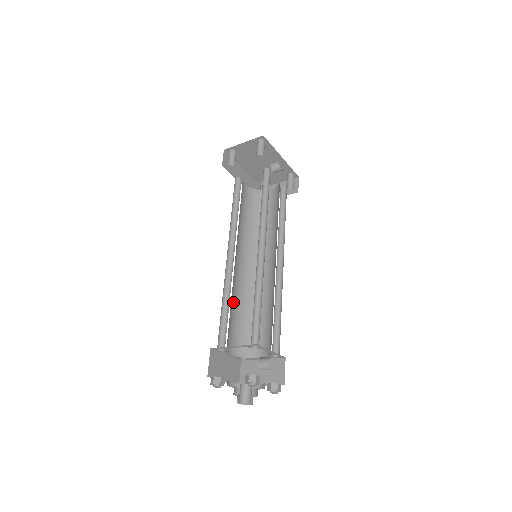
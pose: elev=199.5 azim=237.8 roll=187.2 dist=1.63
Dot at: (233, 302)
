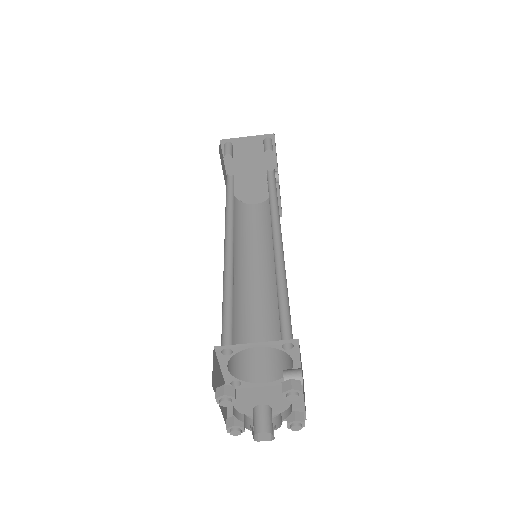
Dot at: occluded
